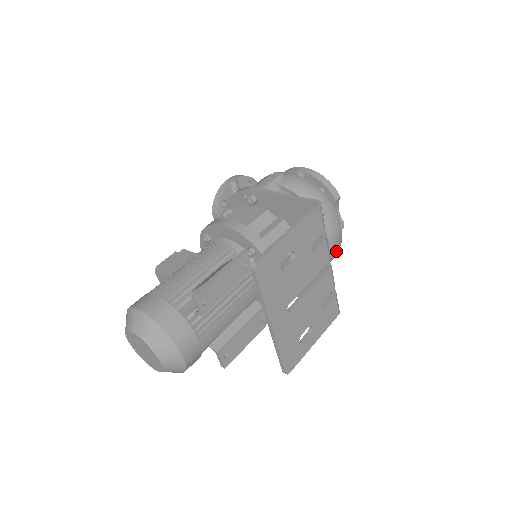
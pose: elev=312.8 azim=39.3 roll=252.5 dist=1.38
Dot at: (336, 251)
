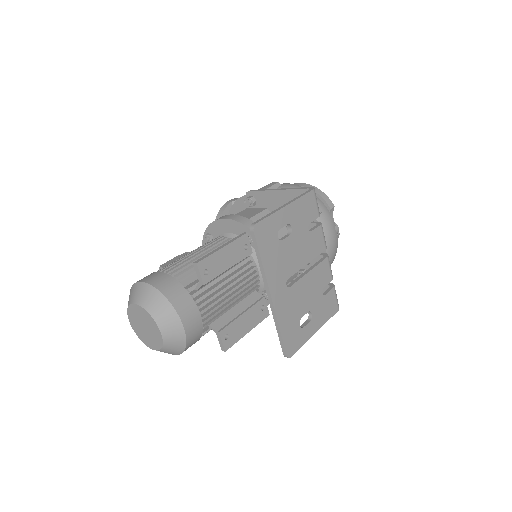
Dot at: (333, 254)
